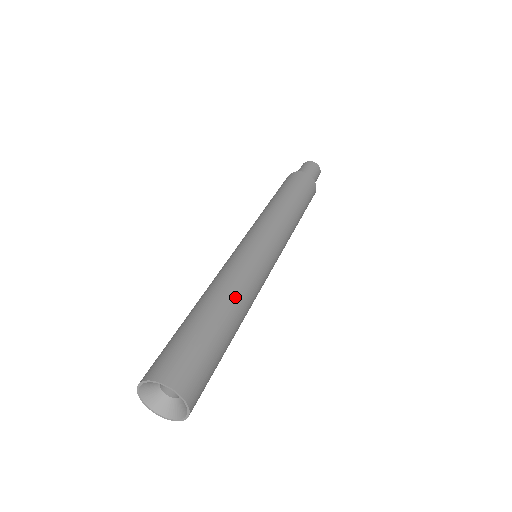
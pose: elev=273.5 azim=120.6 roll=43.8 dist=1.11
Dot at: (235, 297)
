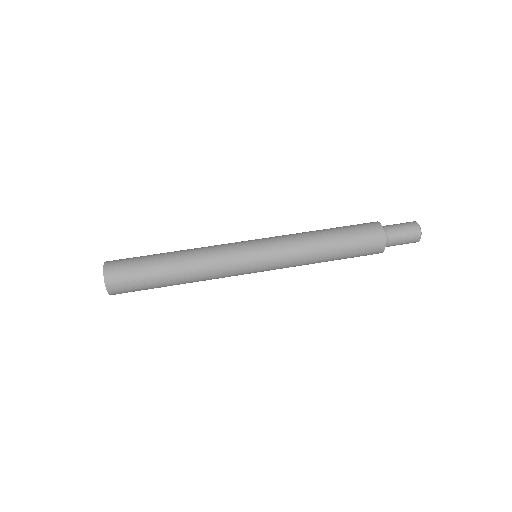
Dot at: (188, 254)
